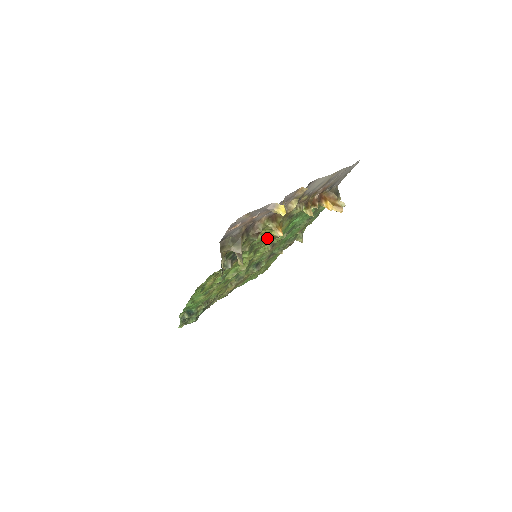
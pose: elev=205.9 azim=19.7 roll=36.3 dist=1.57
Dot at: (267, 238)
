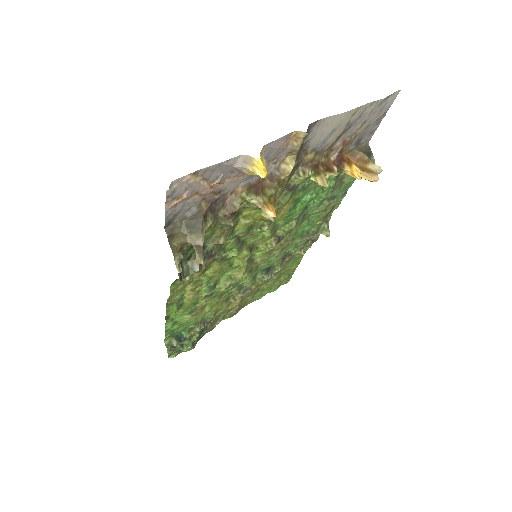
Dot at: (260, 225)
